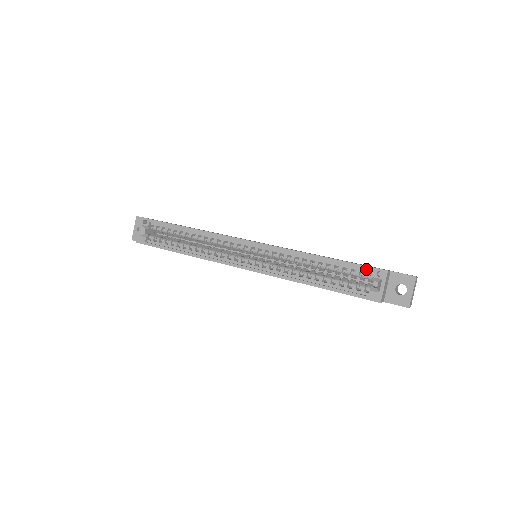
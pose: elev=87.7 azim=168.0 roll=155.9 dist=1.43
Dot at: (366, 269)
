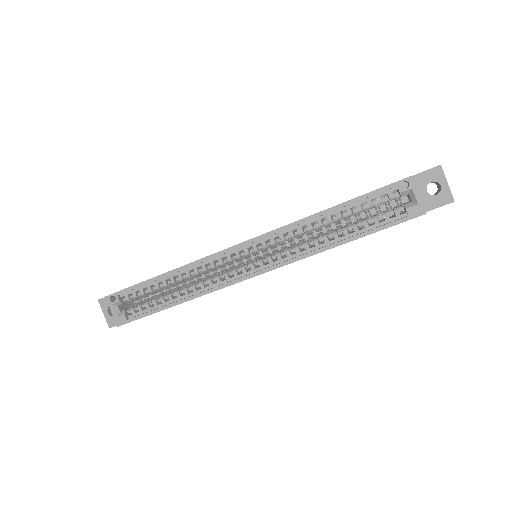
Dot at: (387, 190)
